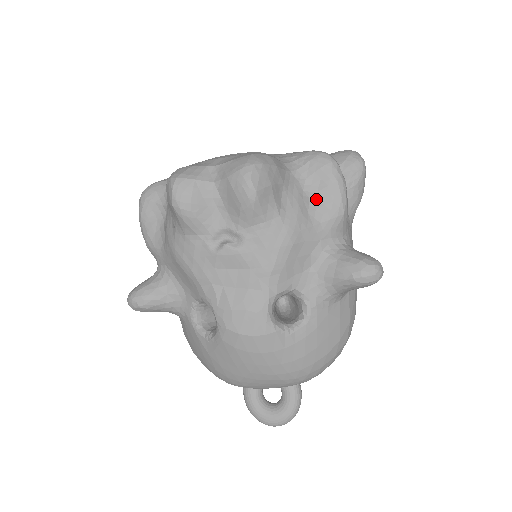
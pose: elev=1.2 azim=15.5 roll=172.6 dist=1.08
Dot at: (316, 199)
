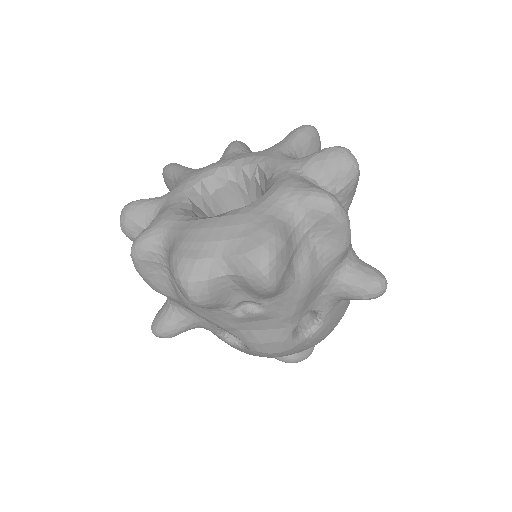
Dot at: (322, 243)
